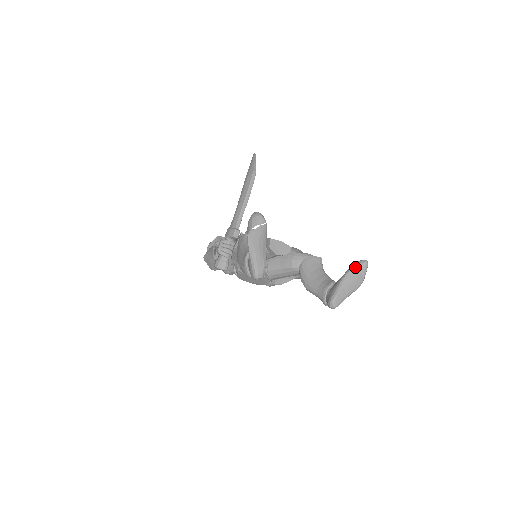
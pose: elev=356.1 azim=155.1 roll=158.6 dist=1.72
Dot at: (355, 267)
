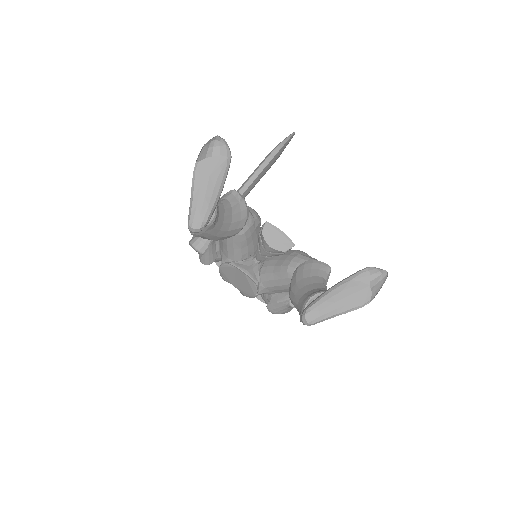
Dot at: (362, 273)
